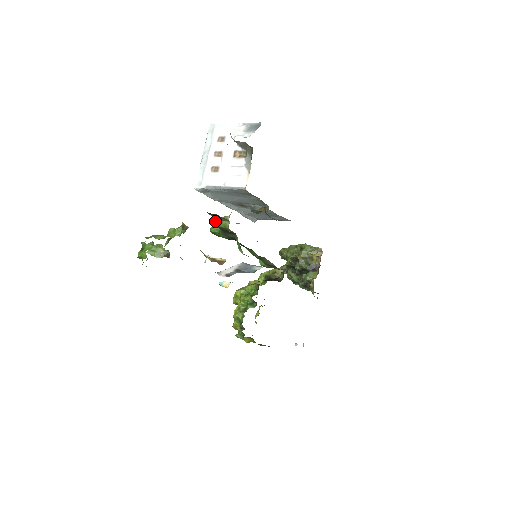
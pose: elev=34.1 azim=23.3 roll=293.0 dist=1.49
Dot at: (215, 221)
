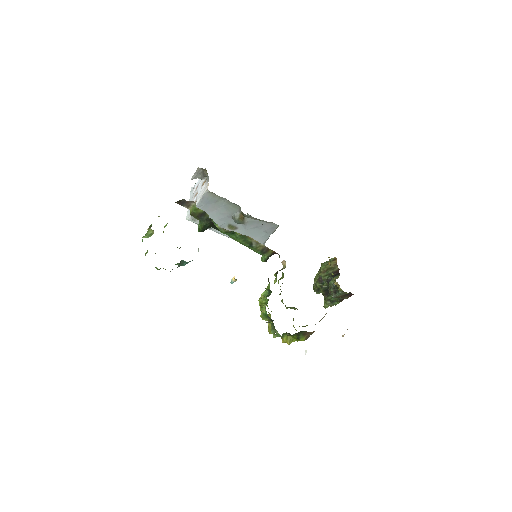
Dot at: (190, 212)
